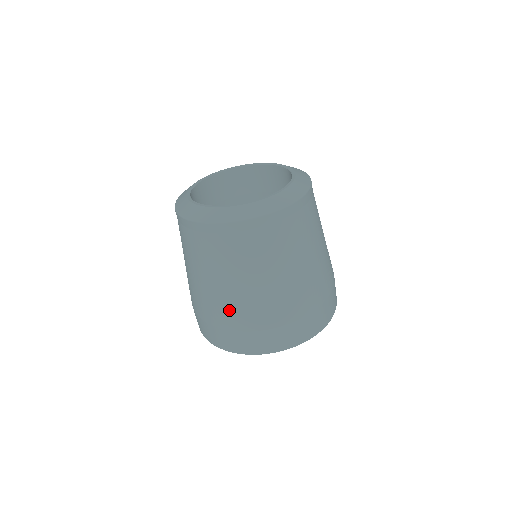
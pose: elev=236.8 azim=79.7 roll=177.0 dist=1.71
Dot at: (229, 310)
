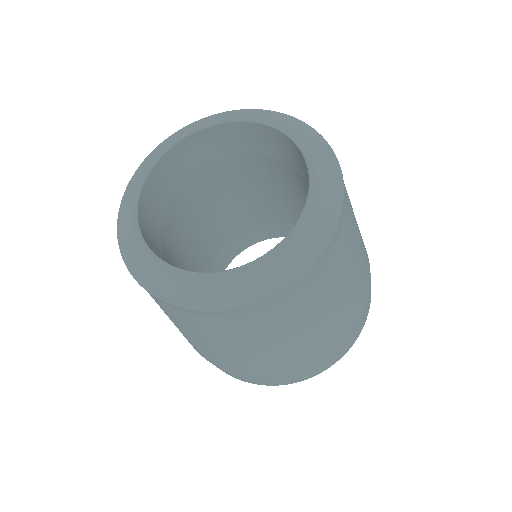
Dot at: (245, 366)
